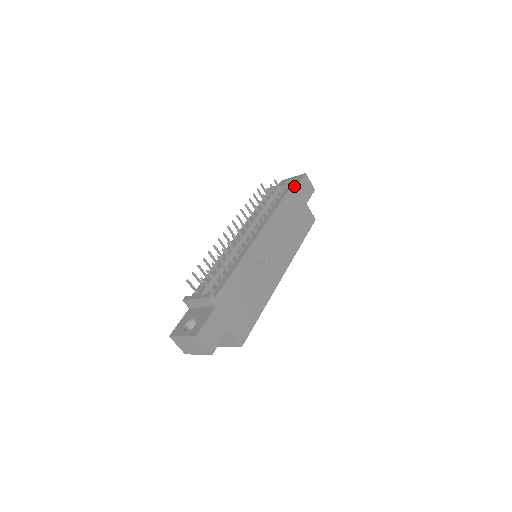
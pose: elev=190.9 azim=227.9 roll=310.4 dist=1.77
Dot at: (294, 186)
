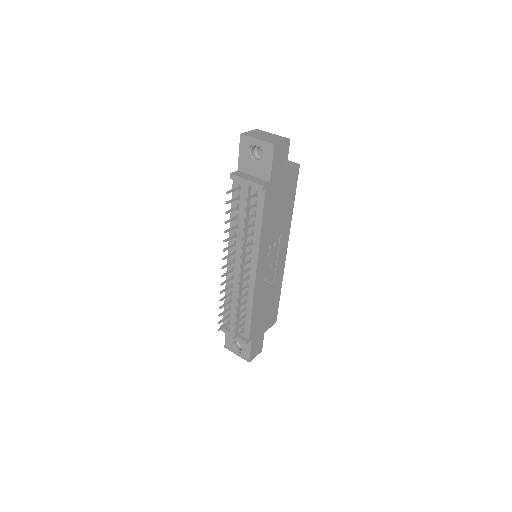
Dot at: (267, 173)
